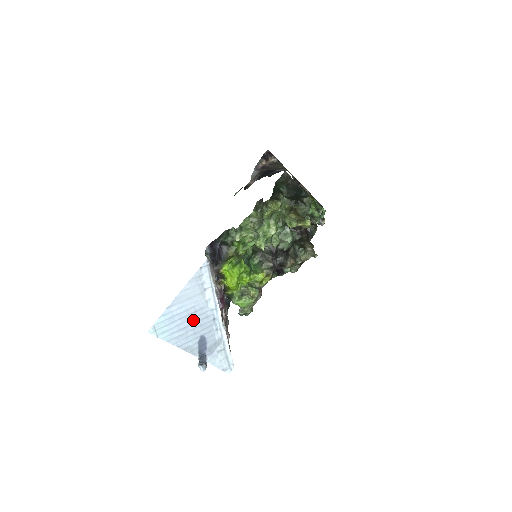
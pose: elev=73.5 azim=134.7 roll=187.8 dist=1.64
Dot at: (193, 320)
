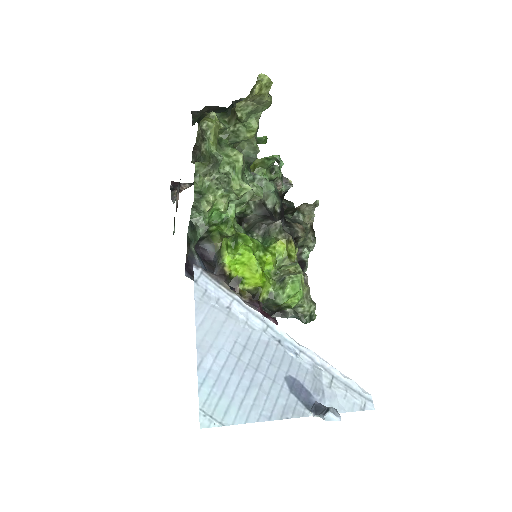
Dot at: (252, 363)
